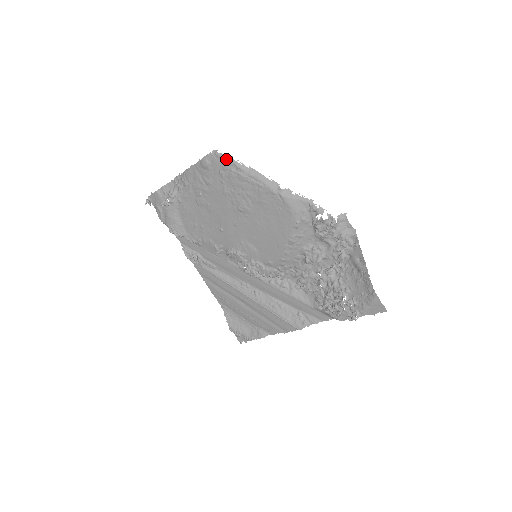
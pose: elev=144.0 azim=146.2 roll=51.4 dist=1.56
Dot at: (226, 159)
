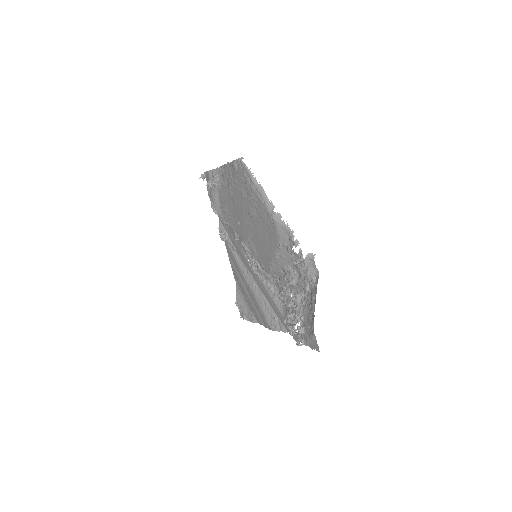
Dot at: (246, 169)
